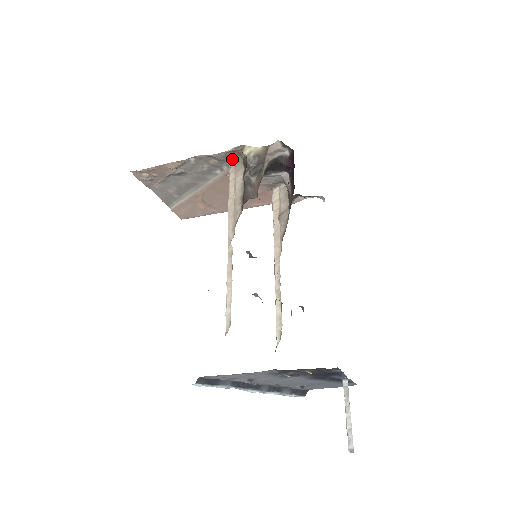
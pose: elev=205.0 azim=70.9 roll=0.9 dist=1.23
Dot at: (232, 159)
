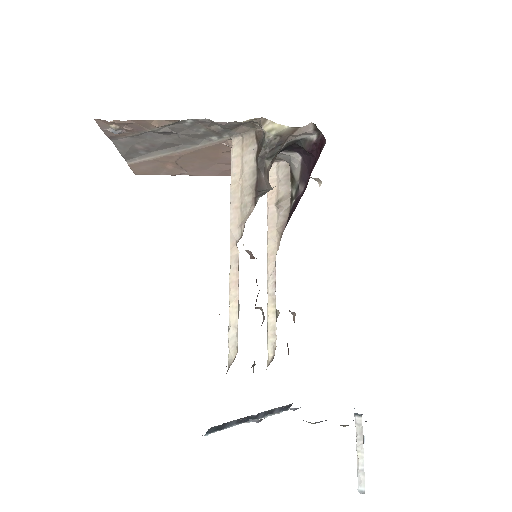
Dot at: (240, 129)
